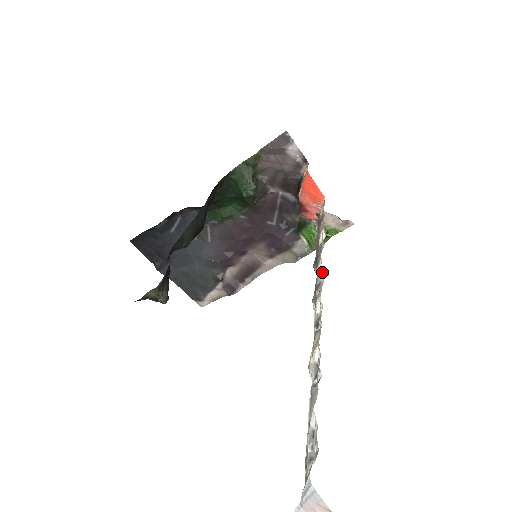
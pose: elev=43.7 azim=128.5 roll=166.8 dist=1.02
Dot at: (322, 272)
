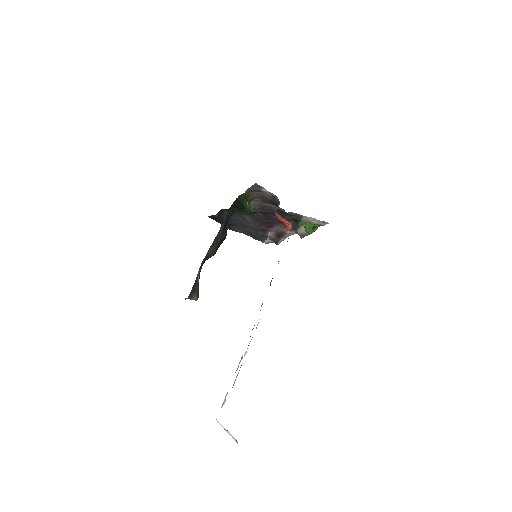
Dot at: occluded
